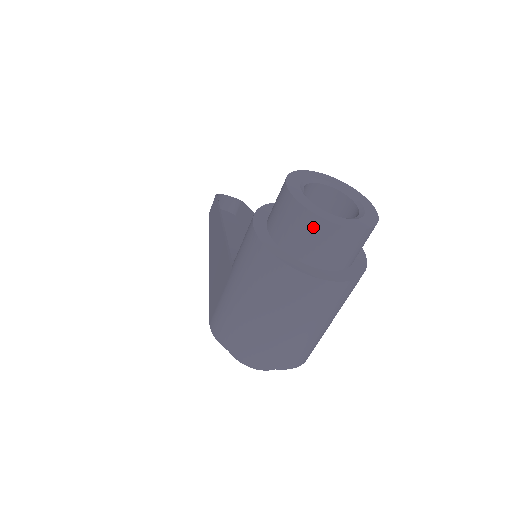
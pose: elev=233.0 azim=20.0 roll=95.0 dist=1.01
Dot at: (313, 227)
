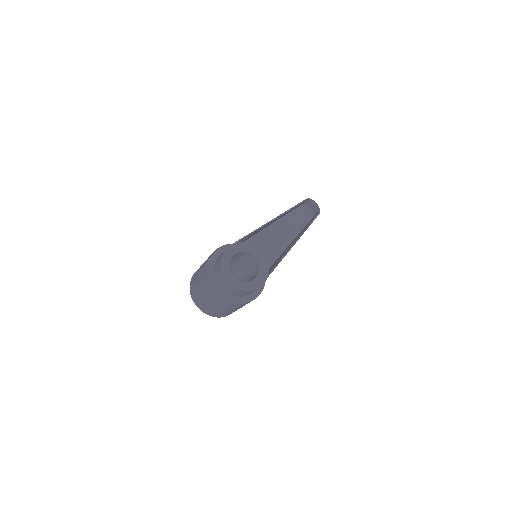
Dot at: (220, 271)
